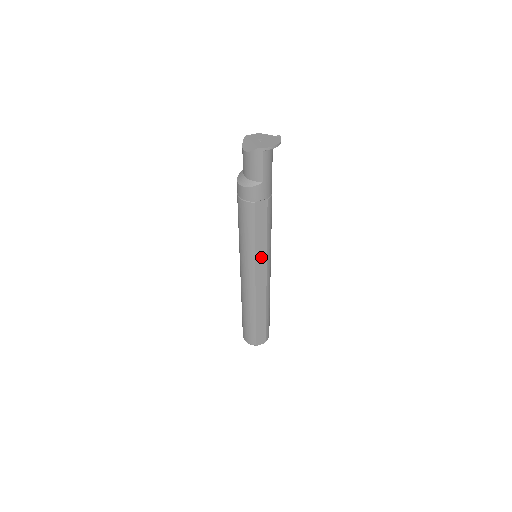
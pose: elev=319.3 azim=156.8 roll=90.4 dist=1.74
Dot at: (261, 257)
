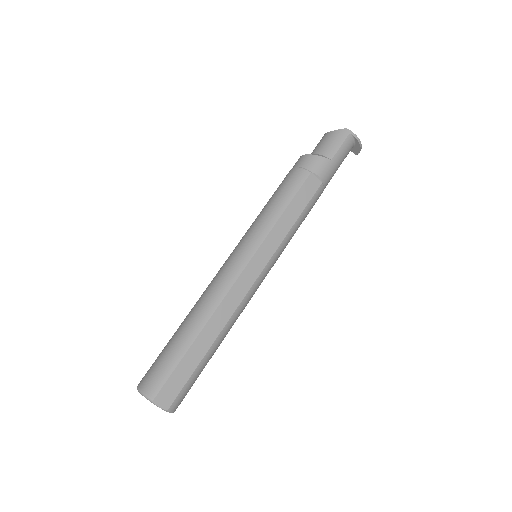
Dot at: (270, 245)
